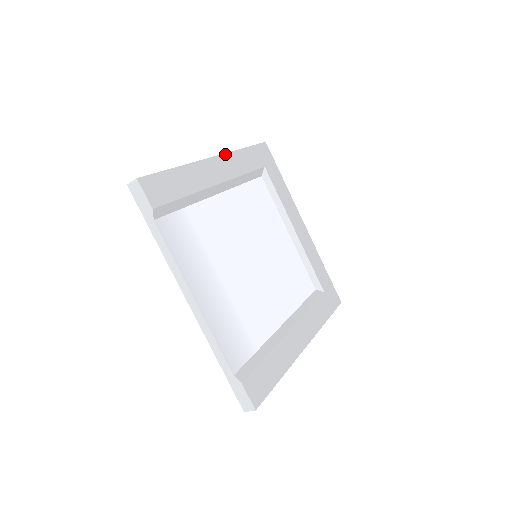
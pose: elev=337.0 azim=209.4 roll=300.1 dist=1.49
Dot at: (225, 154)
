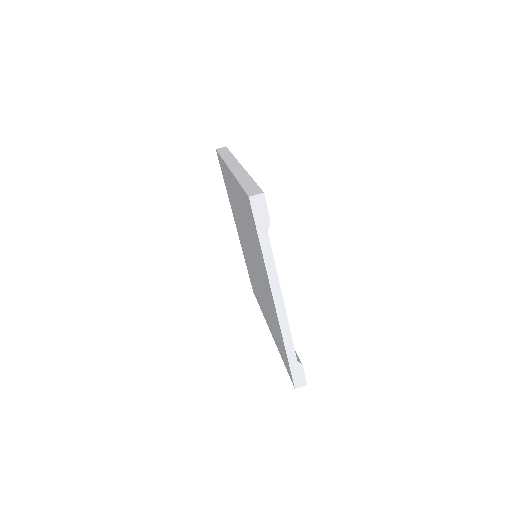
Dot at: occluded
